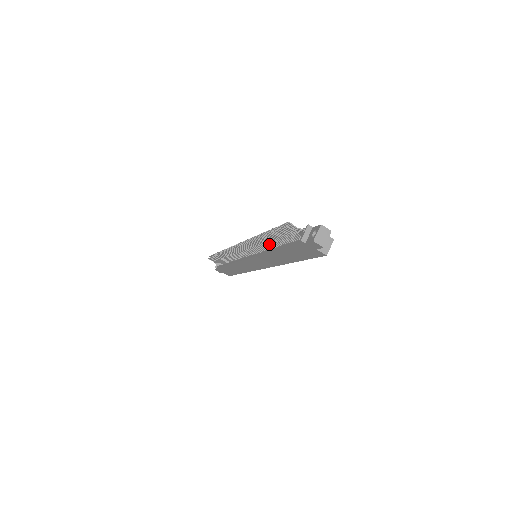
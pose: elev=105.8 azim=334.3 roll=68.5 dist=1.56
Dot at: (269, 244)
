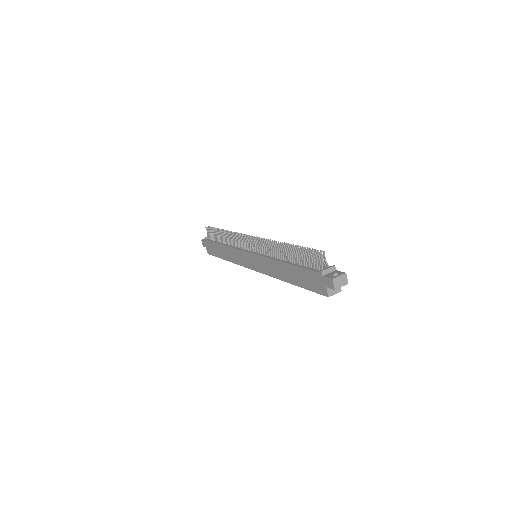
Dot at: (285, 255)
